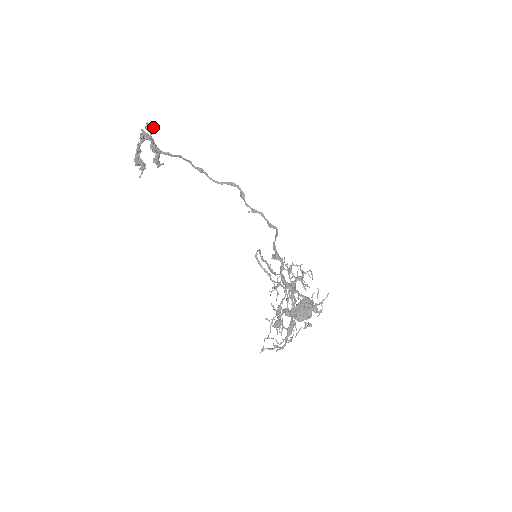
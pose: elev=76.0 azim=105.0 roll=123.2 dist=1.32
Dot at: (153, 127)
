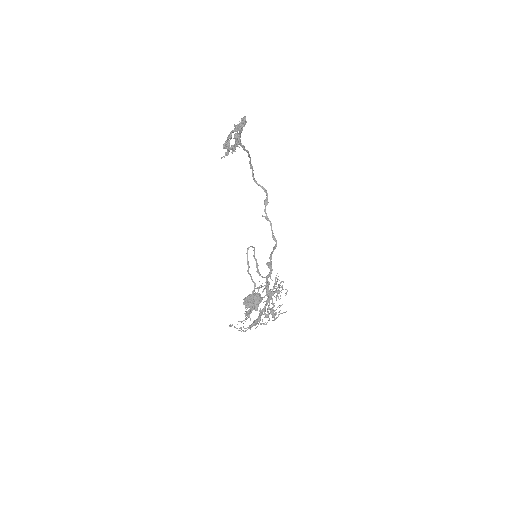
Dot at: (246, 122)
